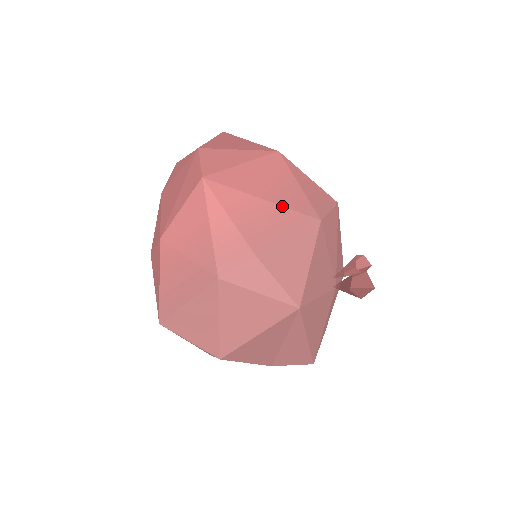
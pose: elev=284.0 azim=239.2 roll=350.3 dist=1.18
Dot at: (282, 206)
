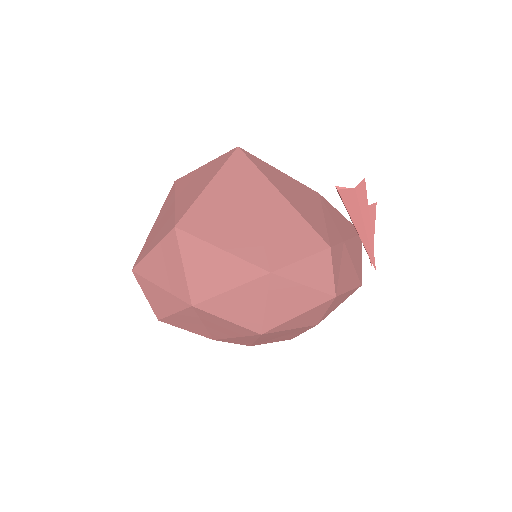
Dot at: occluded
